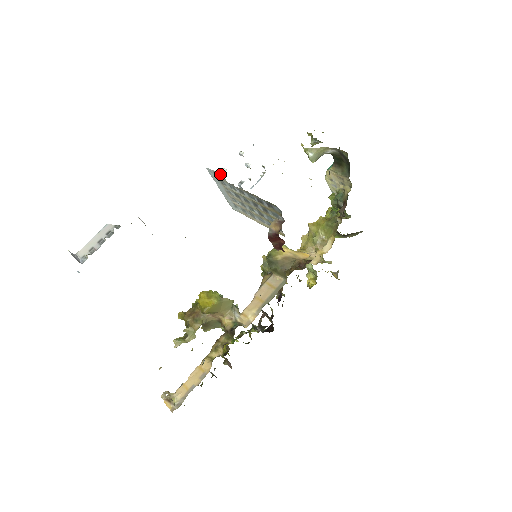
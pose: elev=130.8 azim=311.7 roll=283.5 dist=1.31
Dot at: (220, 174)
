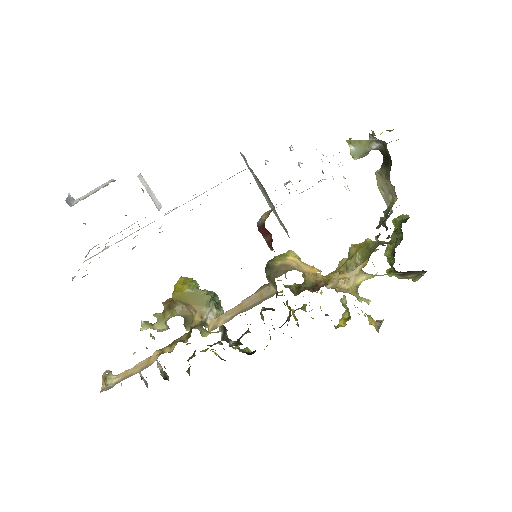
Dot at: occluded
